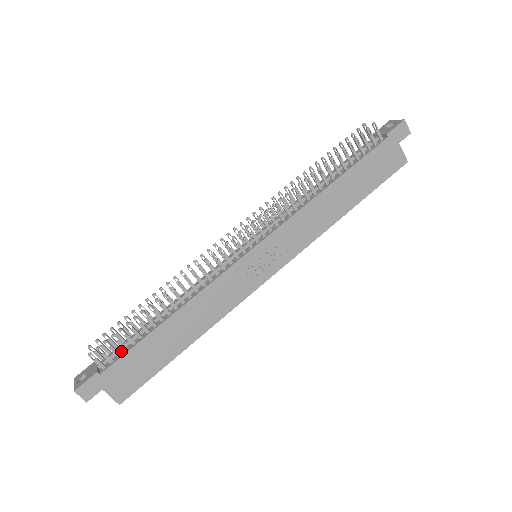
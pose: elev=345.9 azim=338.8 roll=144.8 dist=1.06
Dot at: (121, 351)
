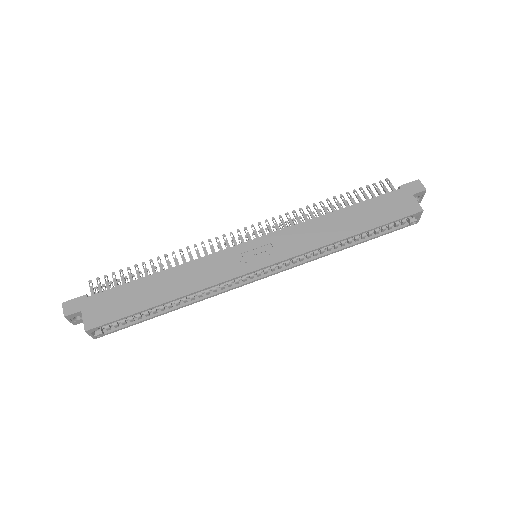
Dot at: occluded
